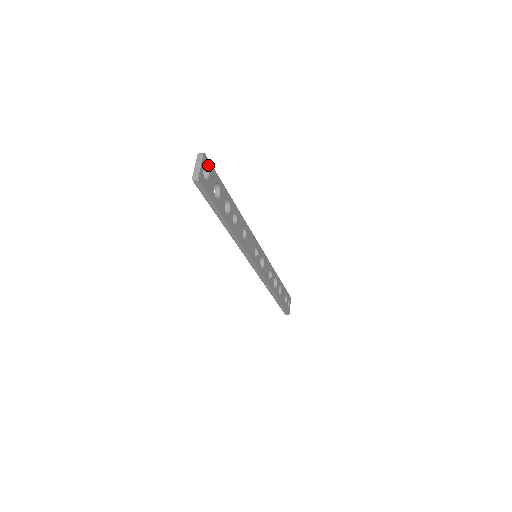
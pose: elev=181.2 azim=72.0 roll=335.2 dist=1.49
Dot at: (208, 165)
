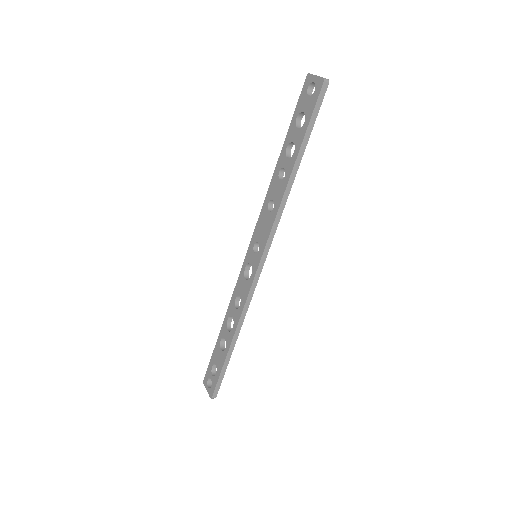
Dot at: (310, 90)
